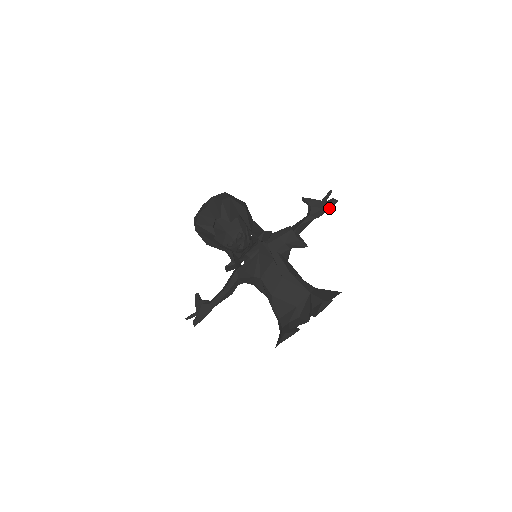
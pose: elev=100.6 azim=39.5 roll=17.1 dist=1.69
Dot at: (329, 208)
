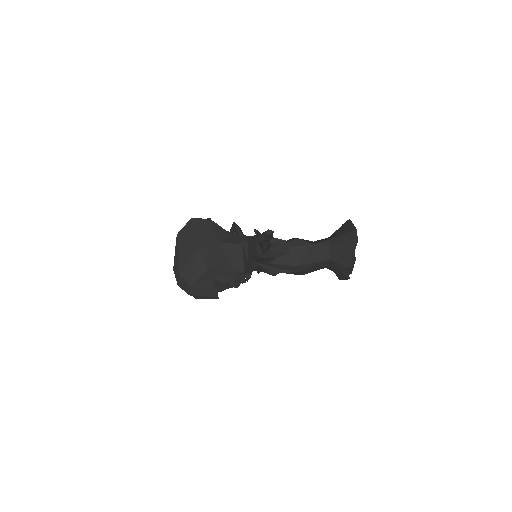
Dot at: (272, 235)
